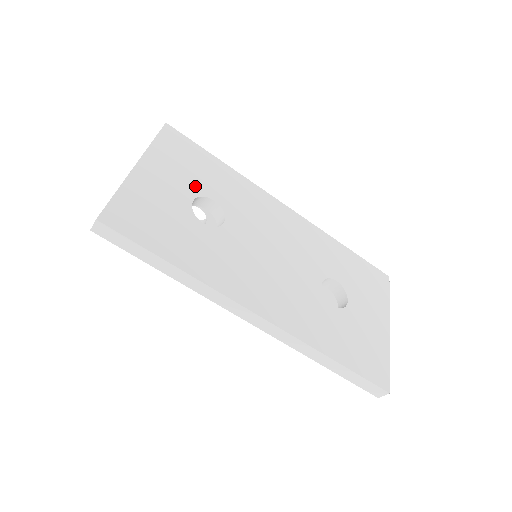
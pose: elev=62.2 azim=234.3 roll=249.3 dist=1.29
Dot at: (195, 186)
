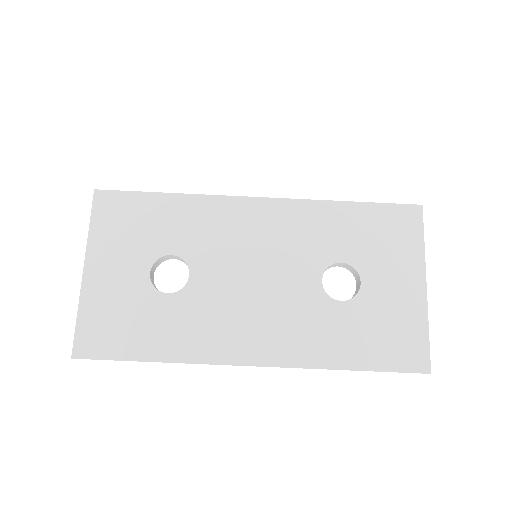
Dot at: (147, 251)
